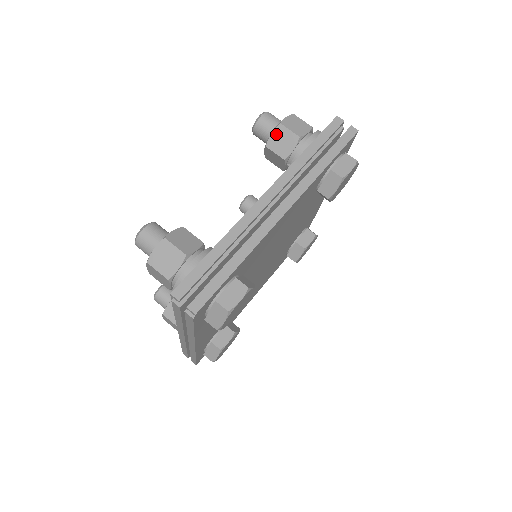
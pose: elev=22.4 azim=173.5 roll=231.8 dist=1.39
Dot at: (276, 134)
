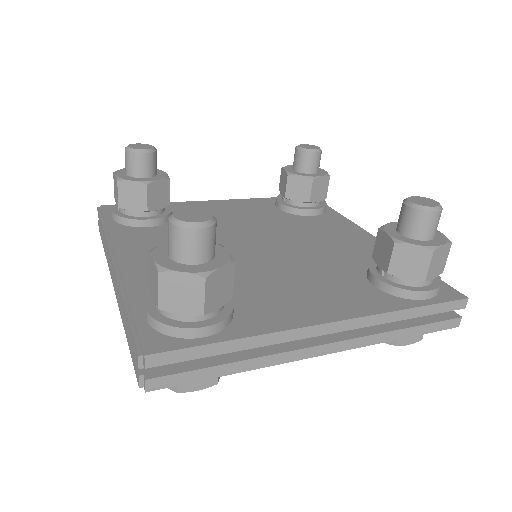
Dot at: (417, 251)
